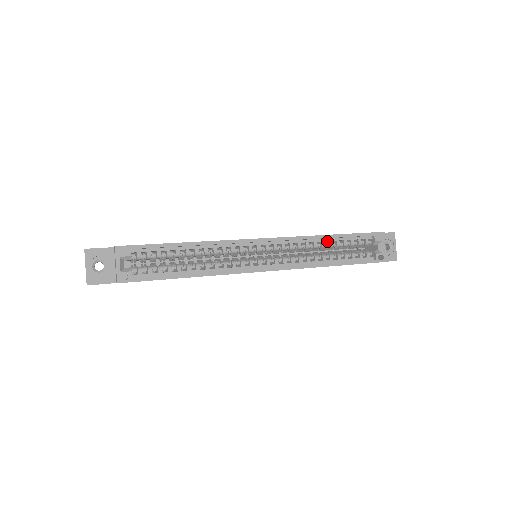
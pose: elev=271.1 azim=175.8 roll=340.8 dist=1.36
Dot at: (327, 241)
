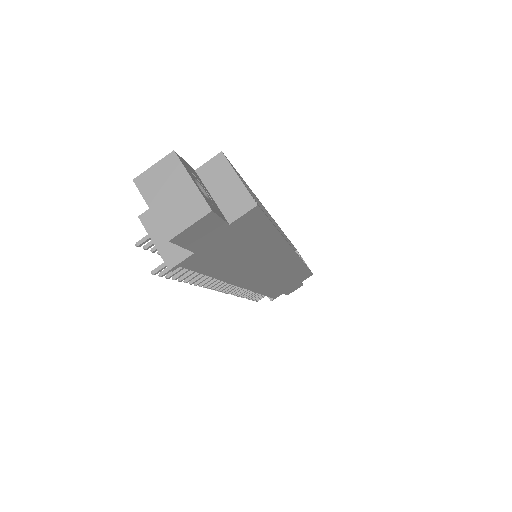
Dot at: occluded
